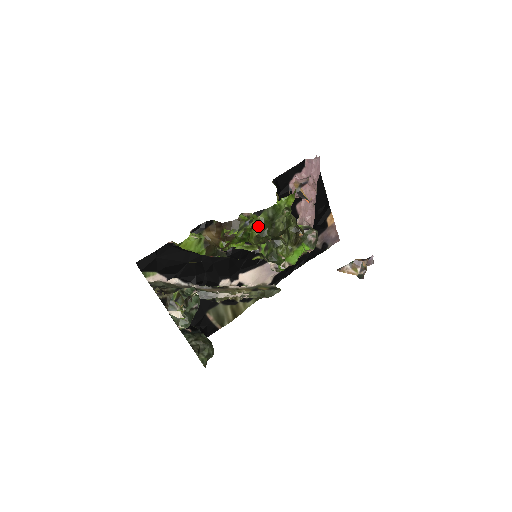
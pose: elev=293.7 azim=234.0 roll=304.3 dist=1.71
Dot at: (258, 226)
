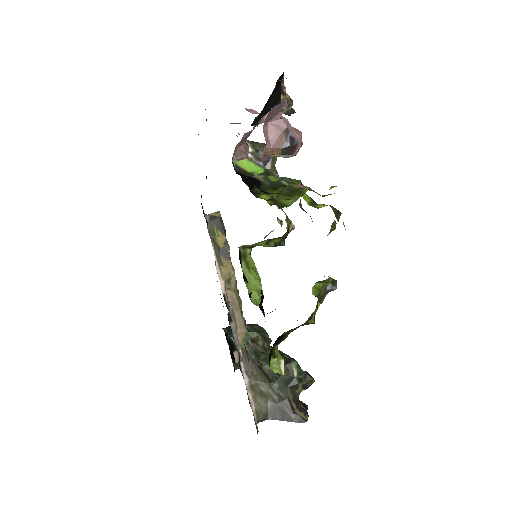
Dot at: occluded
